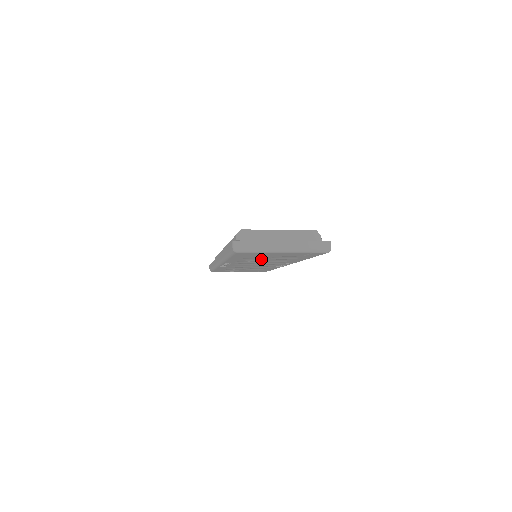
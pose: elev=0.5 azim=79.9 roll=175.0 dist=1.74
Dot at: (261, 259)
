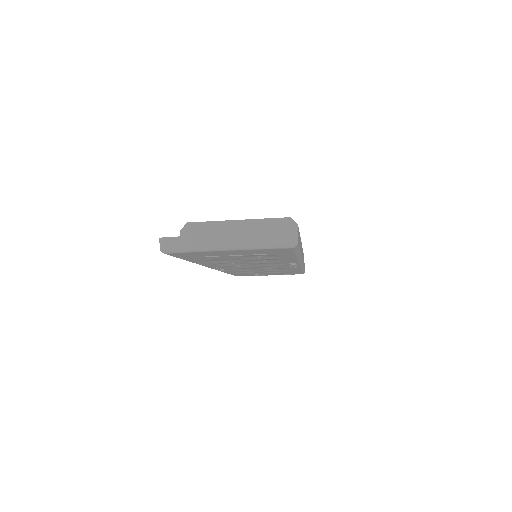
Dot at: (236, 260)
